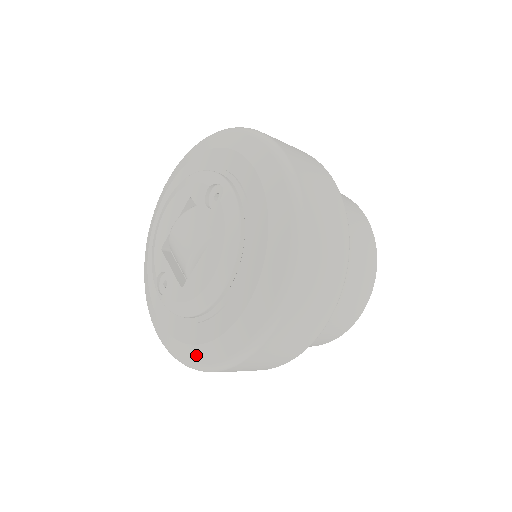
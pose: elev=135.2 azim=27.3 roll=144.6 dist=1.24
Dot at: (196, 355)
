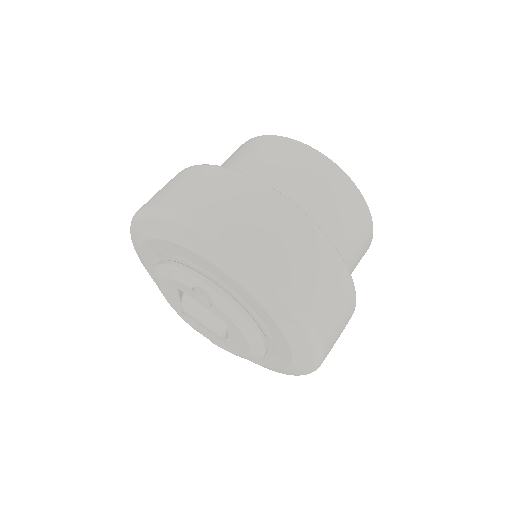
Dot at: occluded
